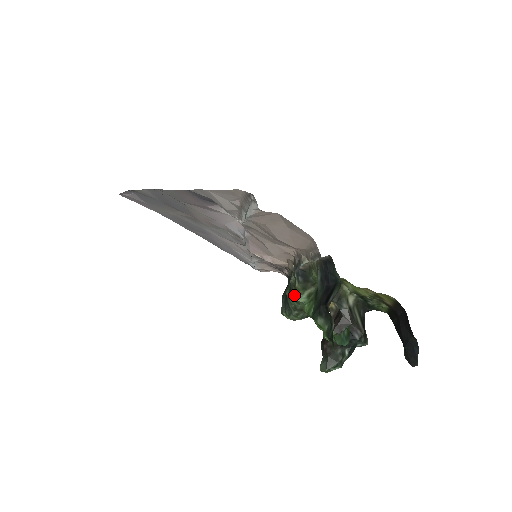
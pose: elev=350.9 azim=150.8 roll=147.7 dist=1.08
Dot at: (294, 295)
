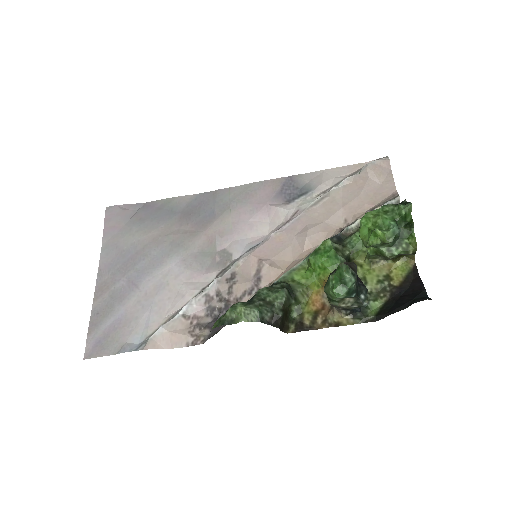
Dot at: (326, 240)
